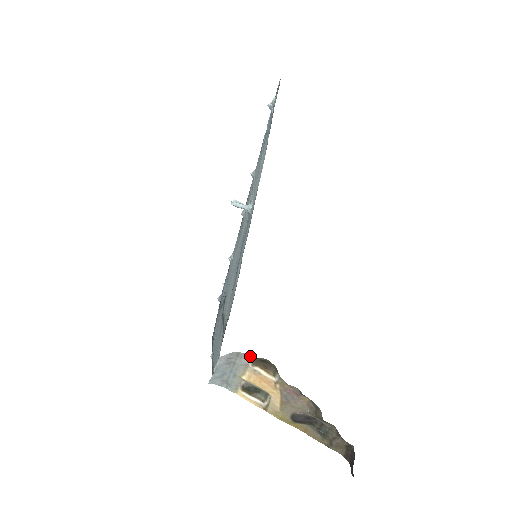
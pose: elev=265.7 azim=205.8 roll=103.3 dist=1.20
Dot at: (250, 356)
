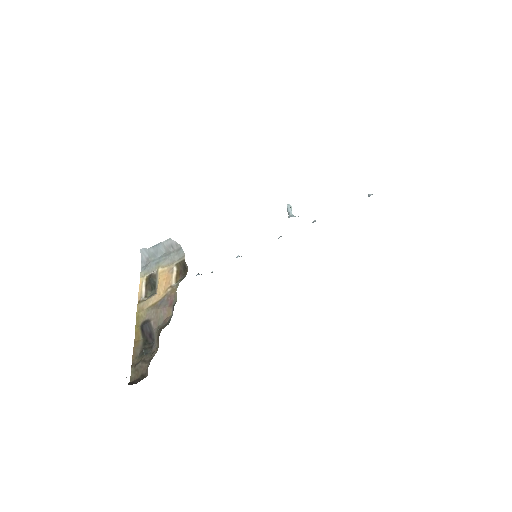
Dot at: (183, 257)
